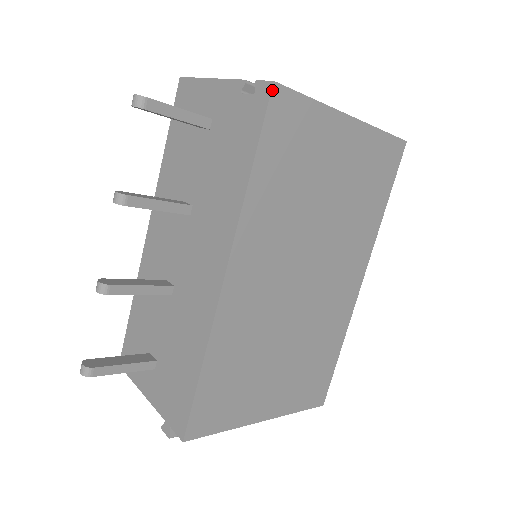
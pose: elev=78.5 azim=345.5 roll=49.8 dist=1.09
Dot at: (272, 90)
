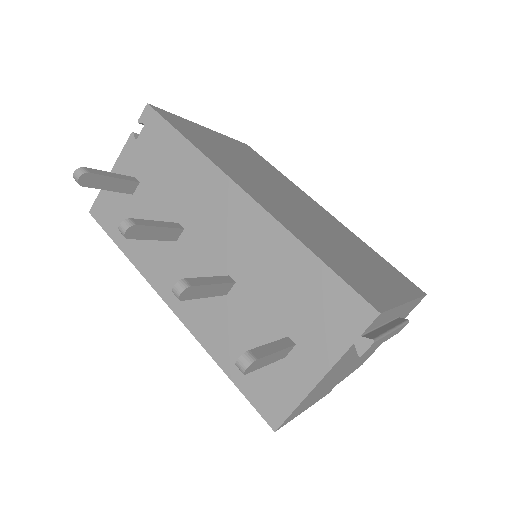
Dot at: (151, 107)
